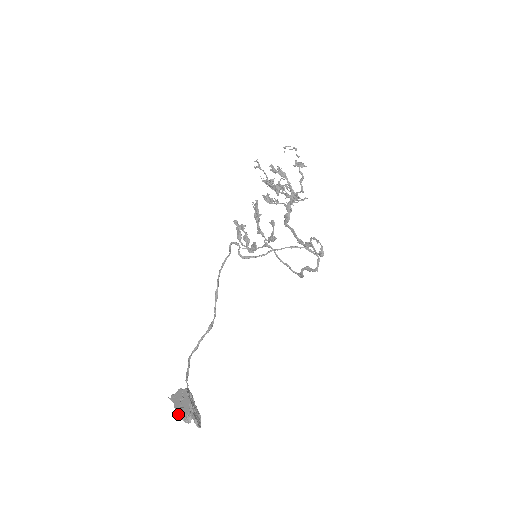
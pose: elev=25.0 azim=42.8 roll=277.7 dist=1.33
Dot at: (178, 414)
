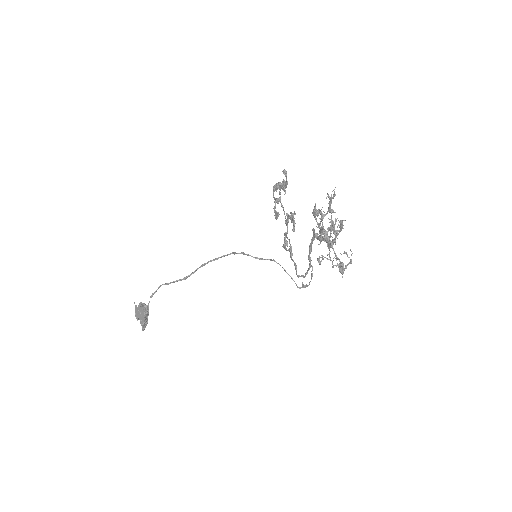
Dot at: occluded
